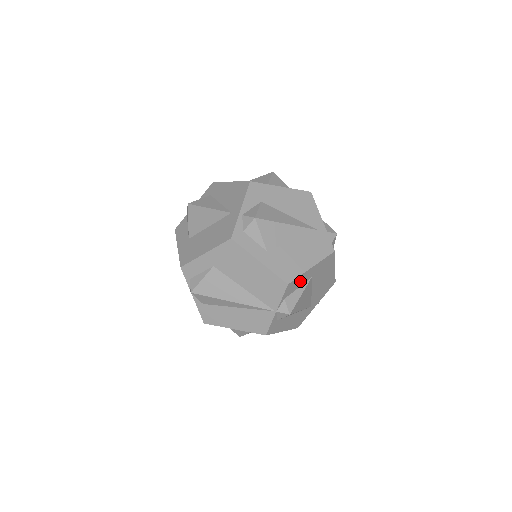
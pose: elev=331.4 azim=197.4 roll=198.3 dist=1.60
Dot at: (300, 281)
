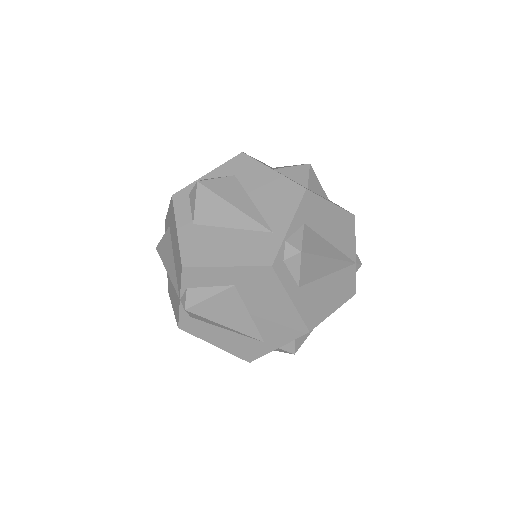
Dot at: (209, 277)
